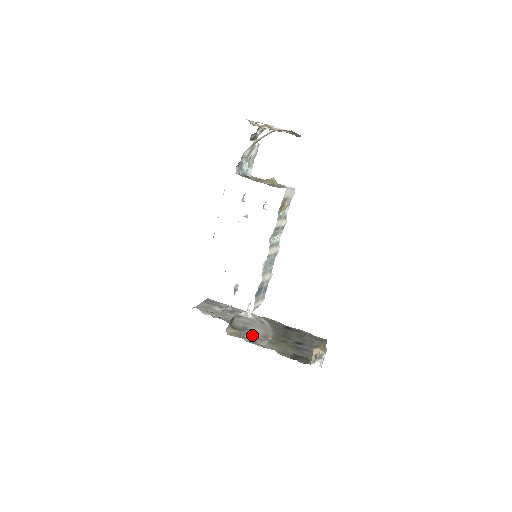
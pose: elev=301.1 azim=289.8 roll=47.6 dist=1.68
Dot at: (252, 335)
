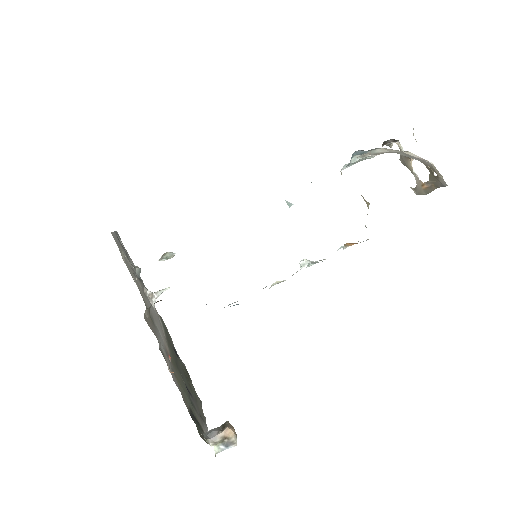
Dot at: occluded
